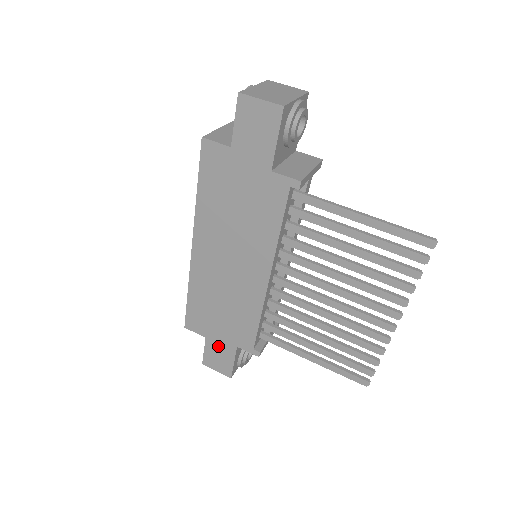
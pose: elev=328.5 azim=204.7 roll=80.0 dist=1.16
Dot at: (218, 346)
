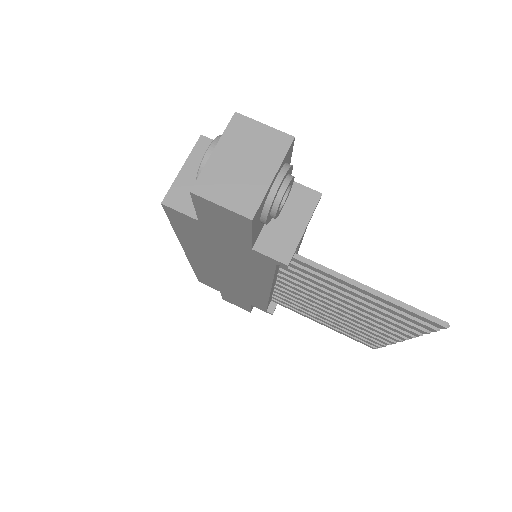
Dot at: (233, 299)
